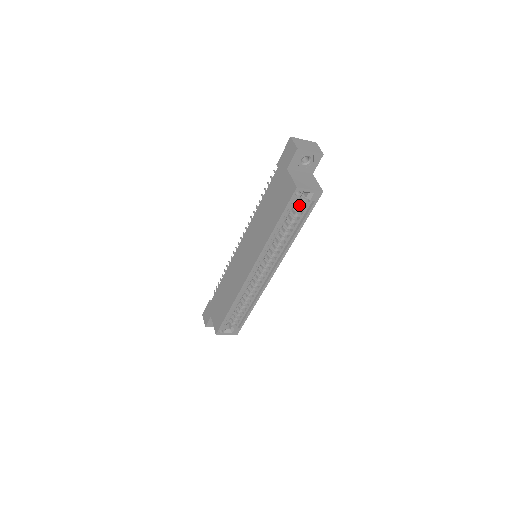
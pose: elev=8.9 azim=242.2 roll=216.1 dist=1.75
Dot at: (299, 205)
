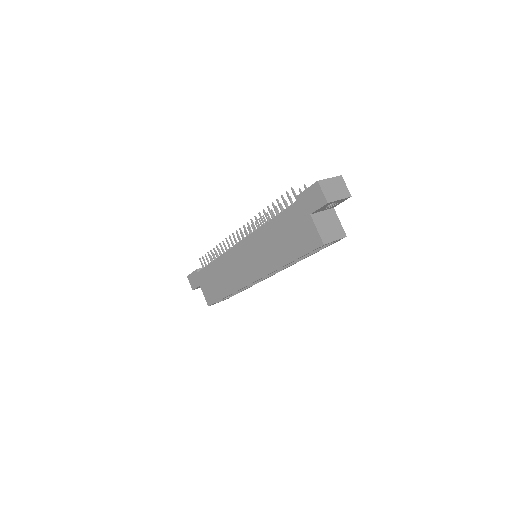
Dot at: occluded
